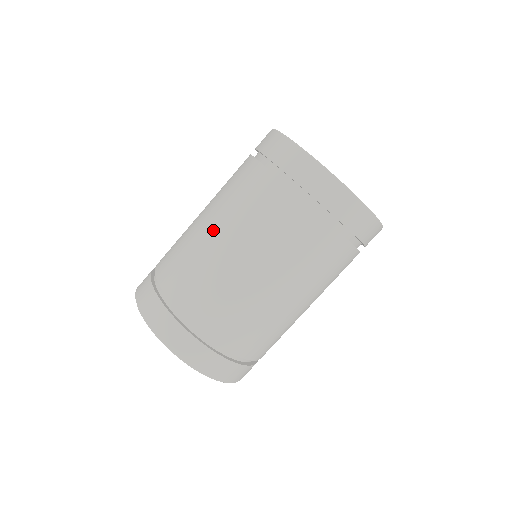
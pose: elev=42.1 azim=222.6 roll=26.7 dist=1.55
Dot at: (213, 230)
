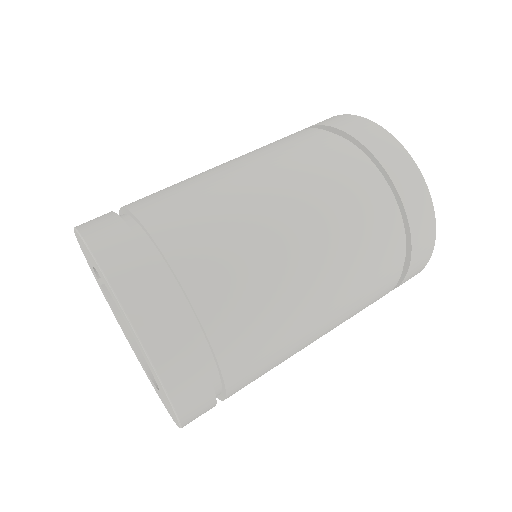
Dot at: (262, 186)
